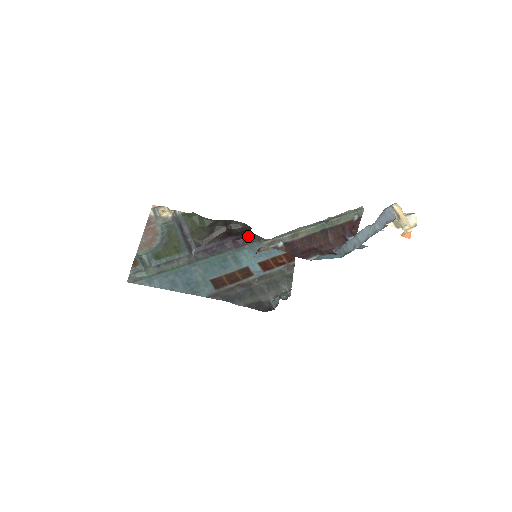
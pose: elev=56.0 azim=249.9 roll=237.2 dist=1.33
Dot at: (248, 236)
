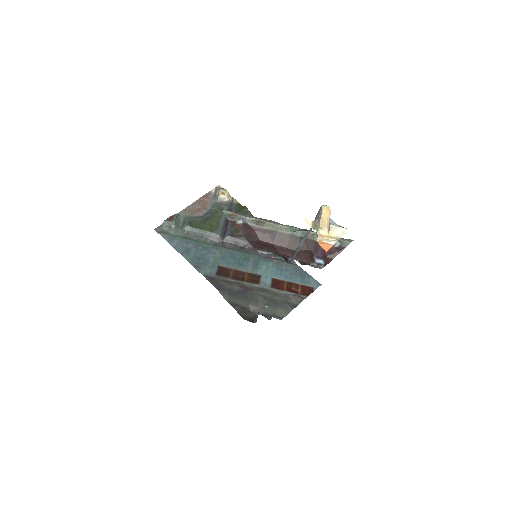
Dot at: occluded
